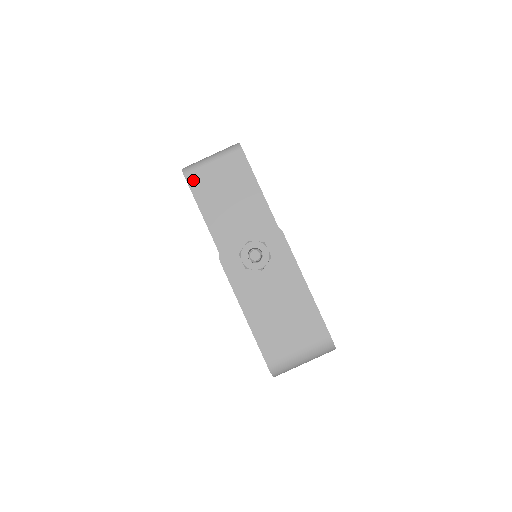
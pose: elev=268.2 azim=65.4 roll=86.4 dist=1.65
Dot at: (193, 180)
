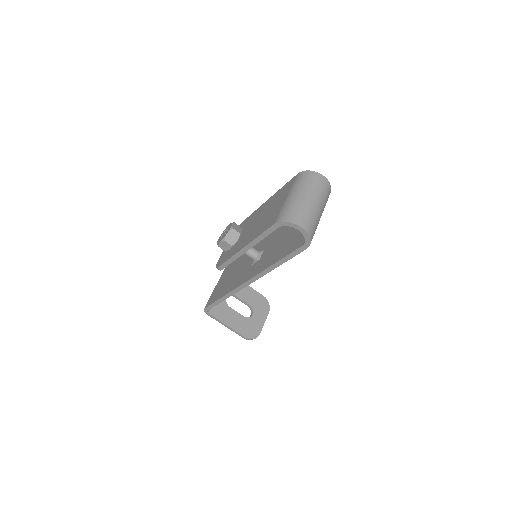
Dot at: (209, 302)
